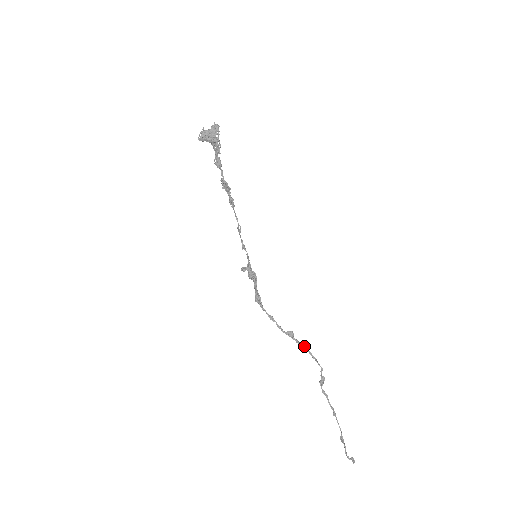
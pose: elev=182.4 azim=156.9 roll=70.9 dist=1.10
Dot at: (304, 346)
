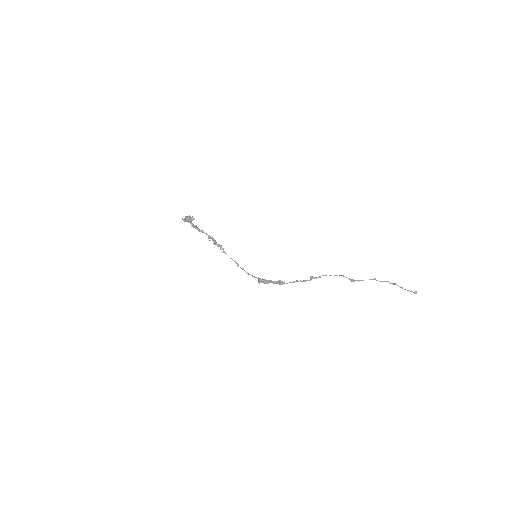
Dot at: (324, 275)
